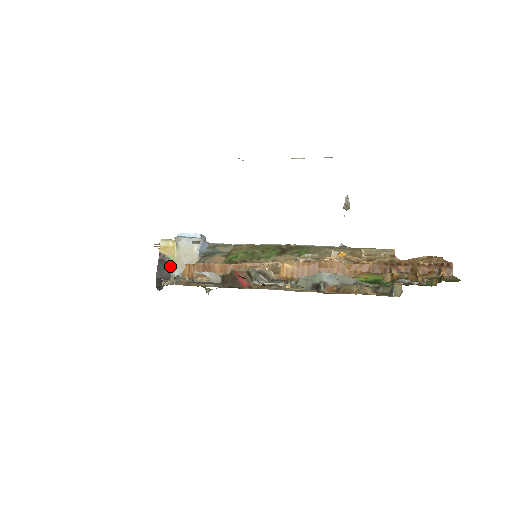
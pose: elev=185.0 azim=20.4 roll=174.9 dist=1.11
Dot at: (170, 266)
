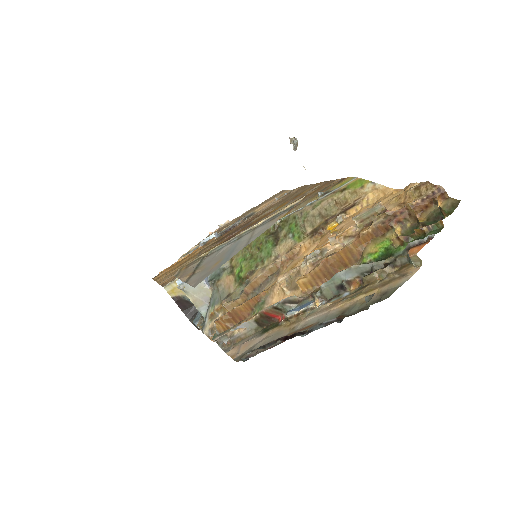
Dot at: (189, 300)
